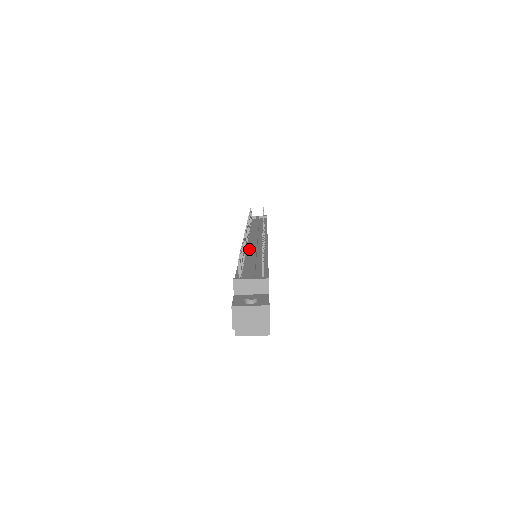
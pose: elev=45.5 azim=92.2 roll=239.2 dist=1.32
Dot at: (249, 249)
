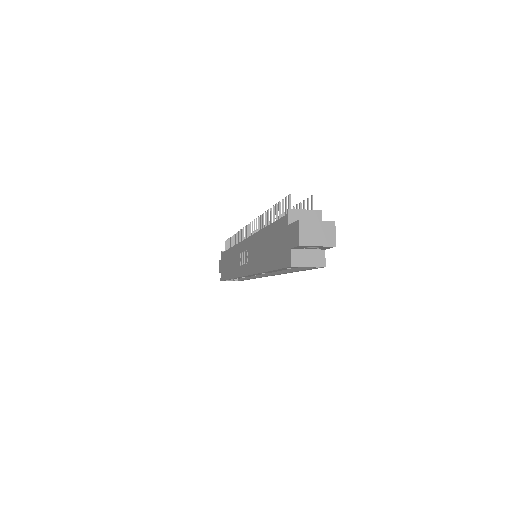
Dot at: occluded
